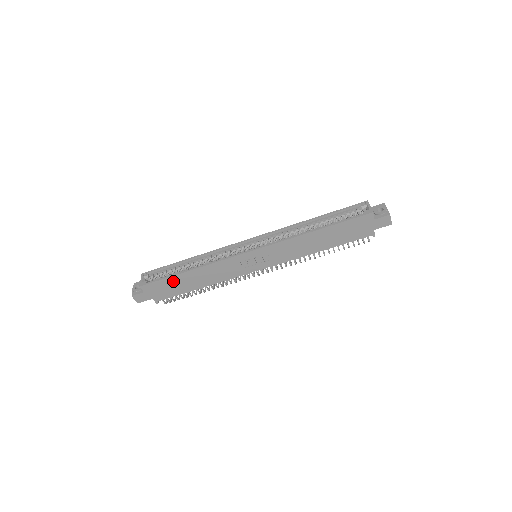
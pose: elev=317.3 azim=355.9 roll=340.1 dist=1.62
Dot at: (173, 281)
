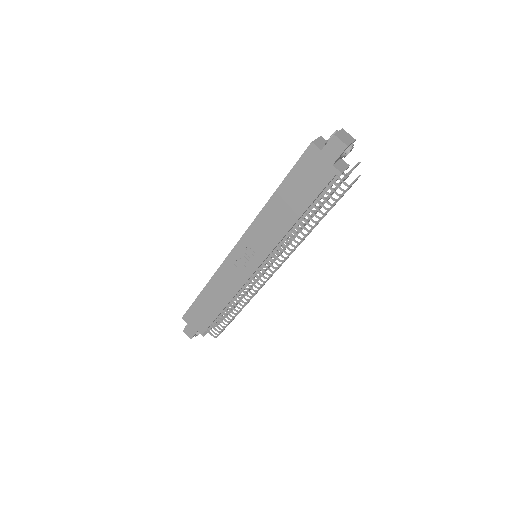
Dot at: (200, 305)
